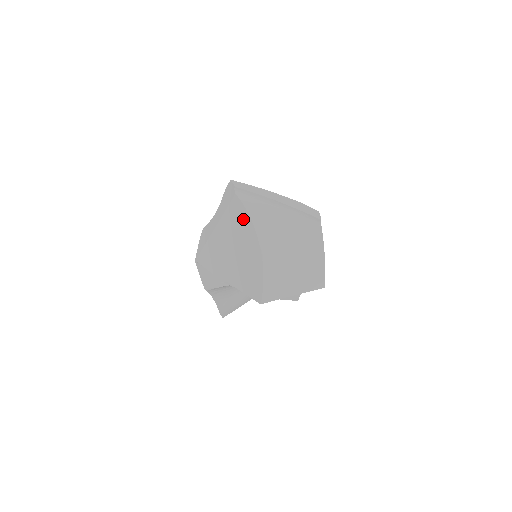
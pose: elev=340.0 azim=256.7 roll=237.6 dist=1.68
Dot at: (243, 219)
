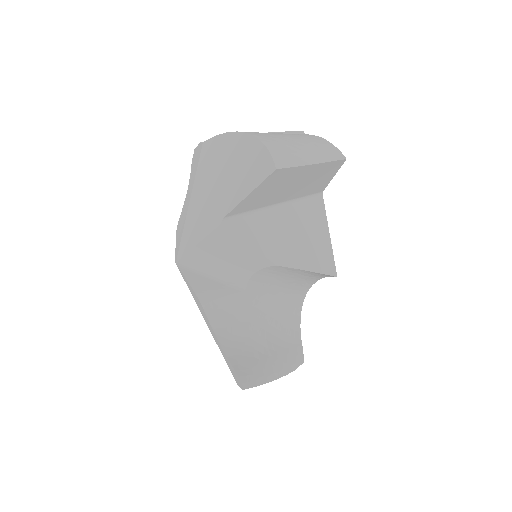
Dot at: (219, 144)
